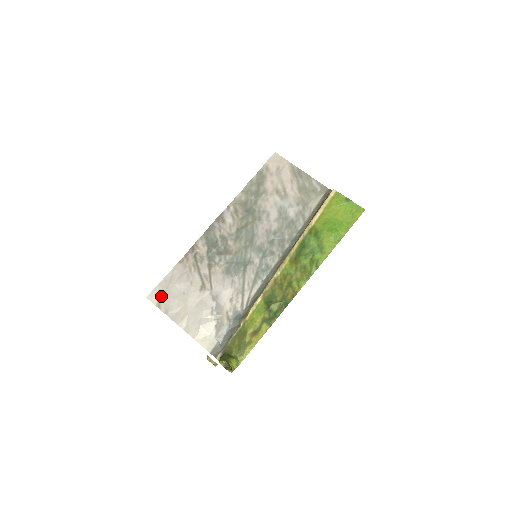
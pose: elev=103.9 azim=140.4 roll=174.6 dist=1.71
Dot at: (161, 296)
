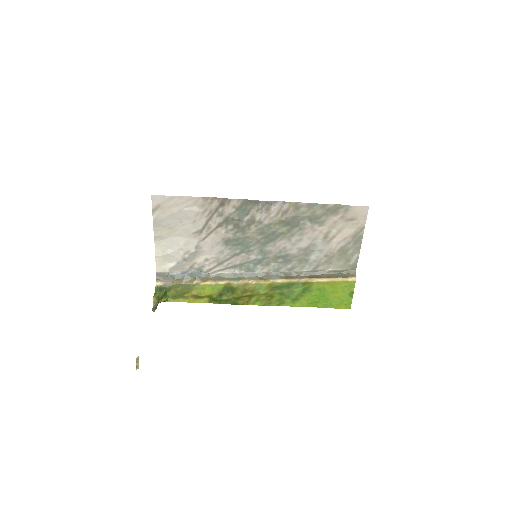
Dot at: (163, 206)
